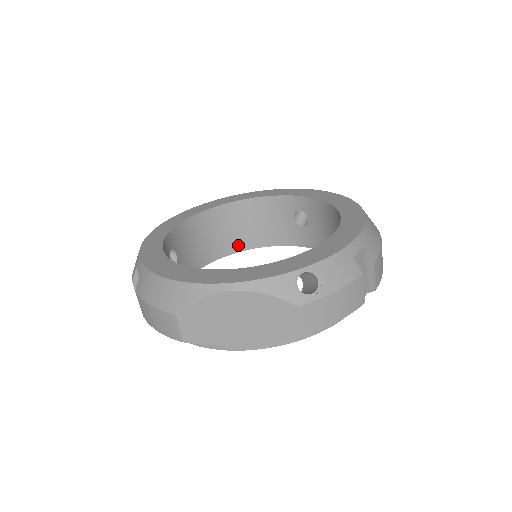
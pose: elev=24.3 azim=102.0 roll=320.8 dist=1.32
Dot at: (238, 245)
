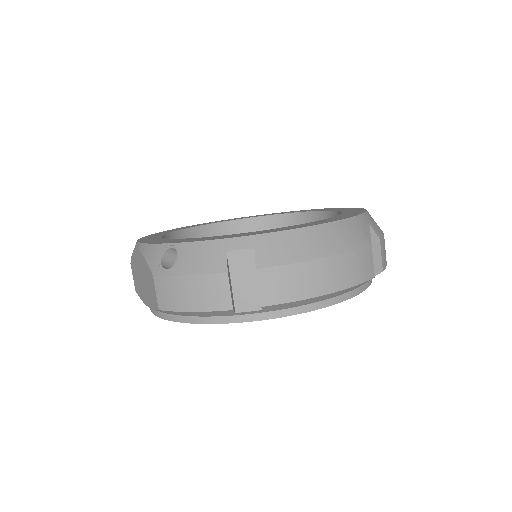
Dot at: occluded
